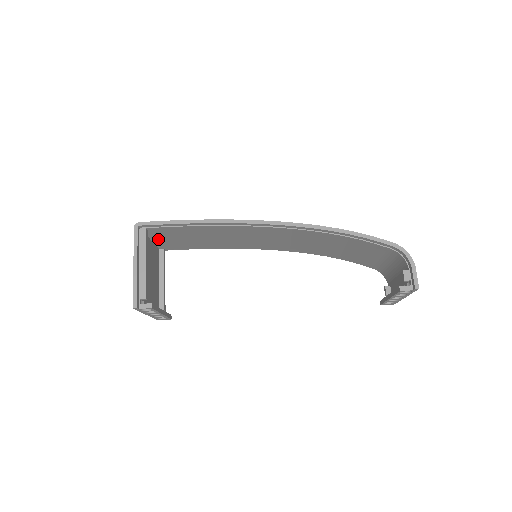
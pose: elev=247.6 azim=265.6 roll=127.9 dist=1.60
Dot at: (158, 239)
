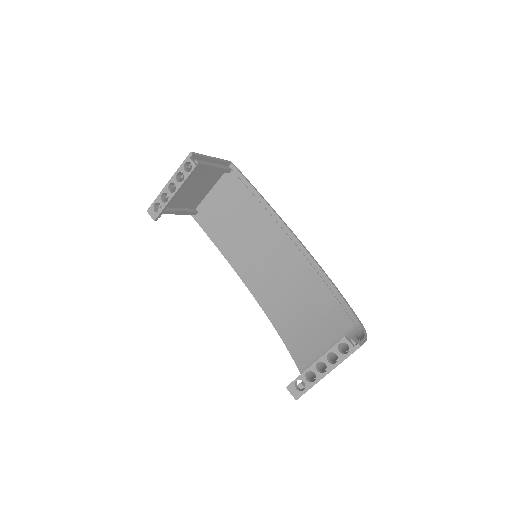
Dot at: (215, 194)
